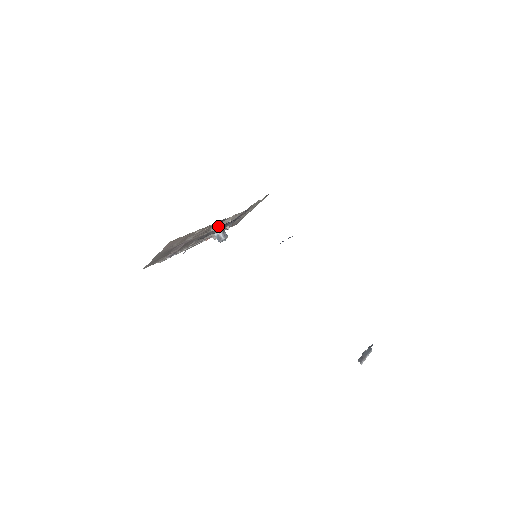
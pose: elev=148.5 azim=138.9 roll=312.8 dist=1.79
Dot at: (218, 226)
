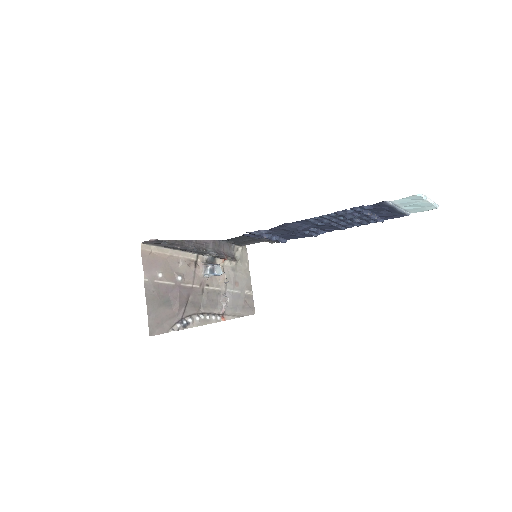
Dot at: (205, 264)
